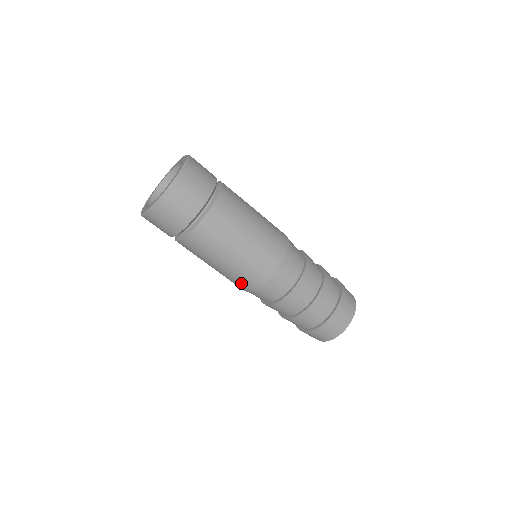
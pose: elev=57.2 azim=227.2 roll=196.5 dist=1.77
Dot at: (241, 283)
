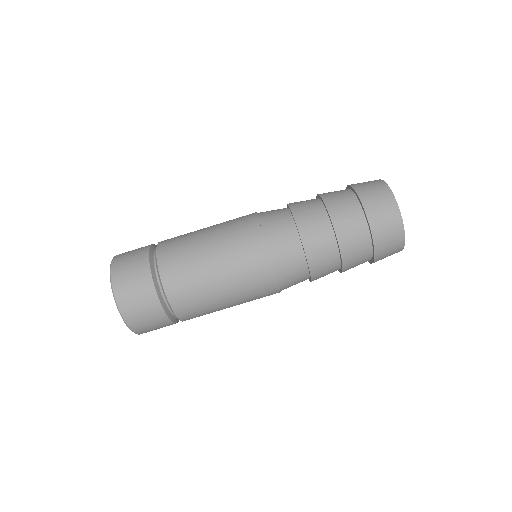
Dot at: (252, 261)
